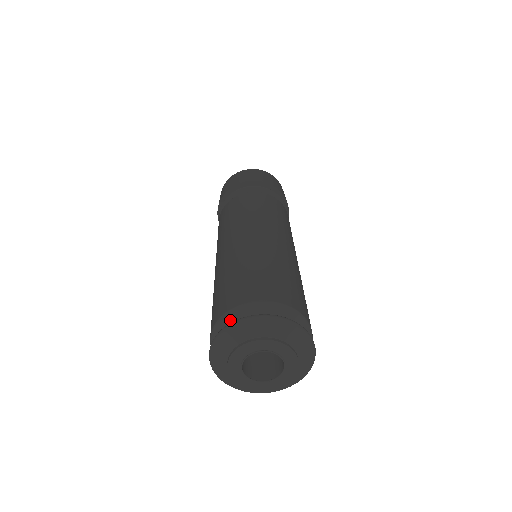
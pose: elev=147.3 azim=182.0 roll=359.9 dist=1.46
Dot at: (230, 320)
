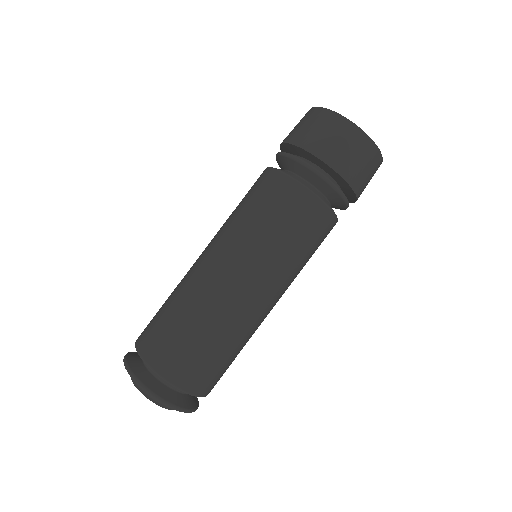
Dot at: occluded
